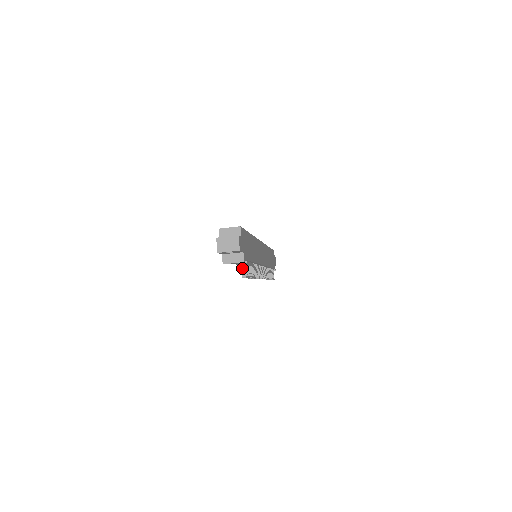
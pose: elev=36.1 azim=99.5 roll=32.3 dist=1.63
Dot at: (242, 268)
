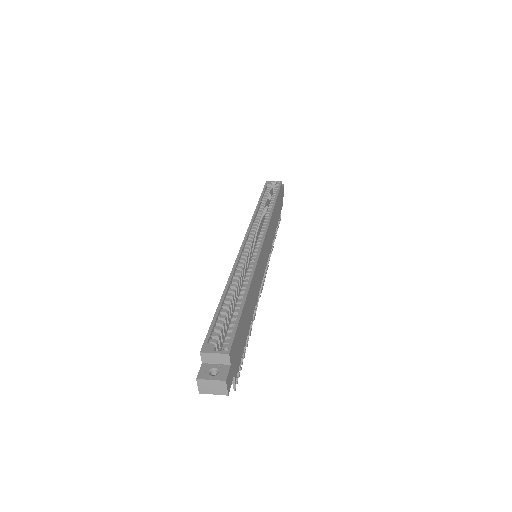
Dot at: occluded
